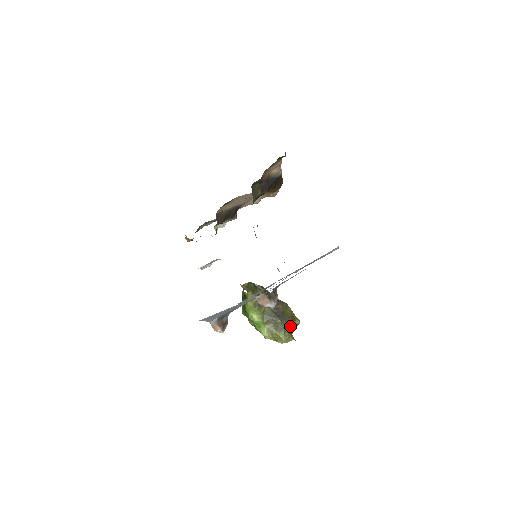
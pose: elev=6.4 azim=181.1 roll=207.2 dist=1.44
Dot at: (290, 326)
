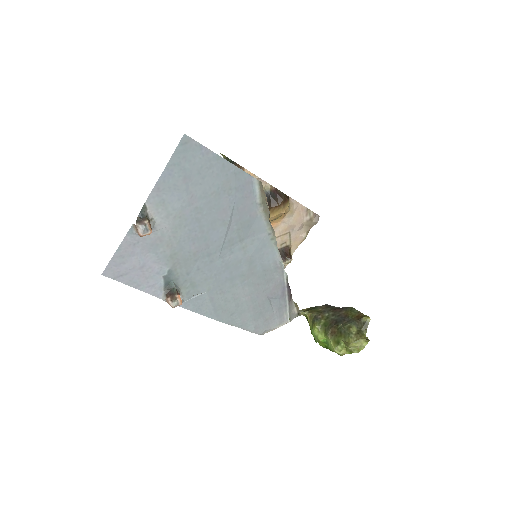
Dot at: (357, 326)
